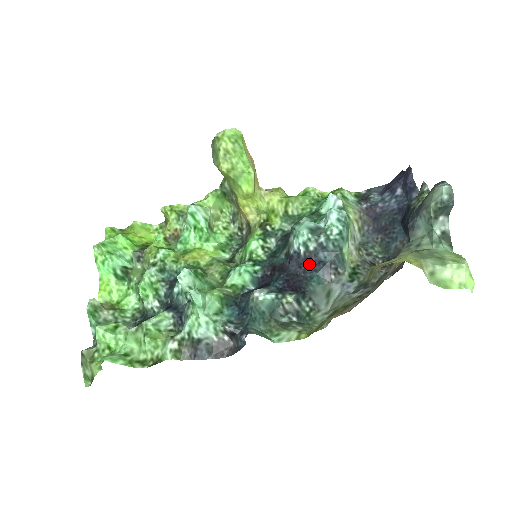
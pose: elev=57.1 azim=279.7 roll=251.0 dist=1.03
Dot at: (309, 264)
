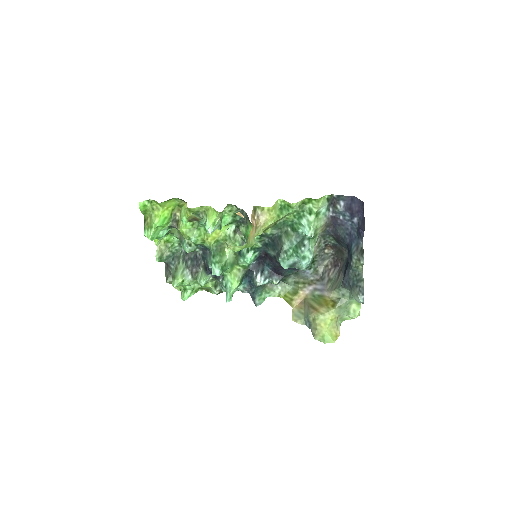
Dot at: occluded
